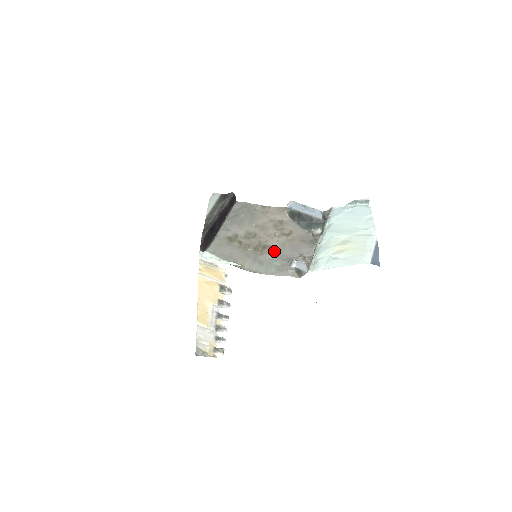
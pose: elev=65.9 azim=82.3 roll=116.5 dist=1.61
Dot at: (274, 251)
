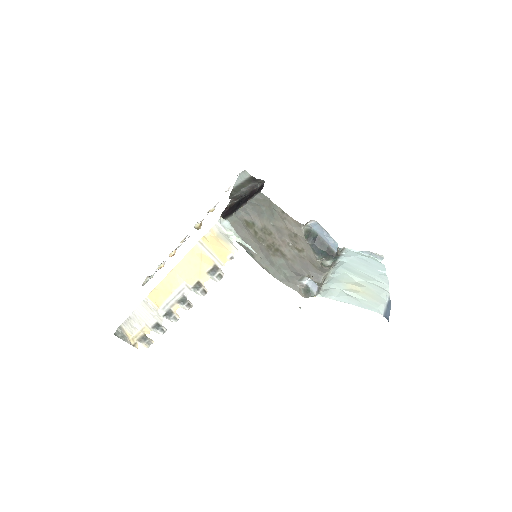
Dot at: (285, 259)
